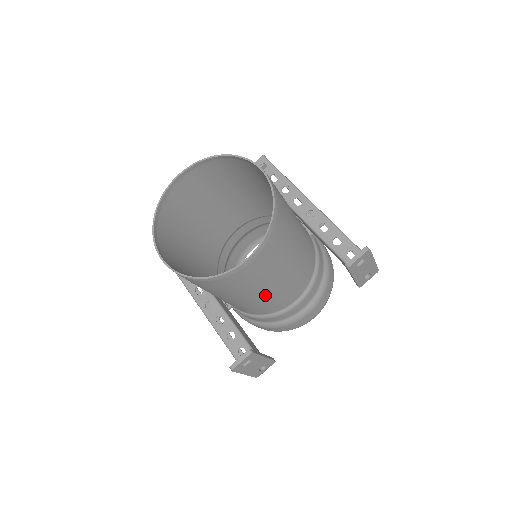
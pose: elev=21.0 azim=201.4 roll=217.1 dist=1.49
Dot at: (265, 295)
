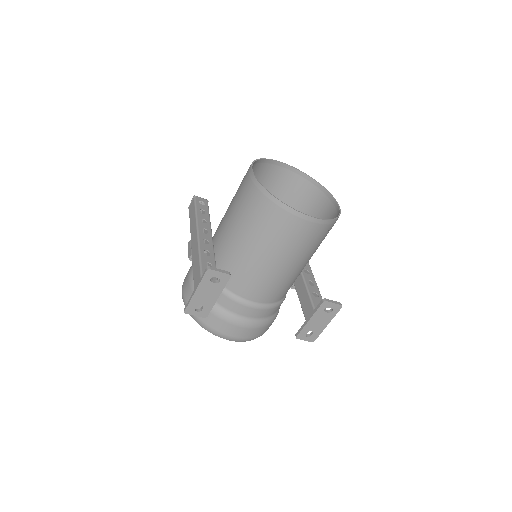
Dot at: (263, 264)
